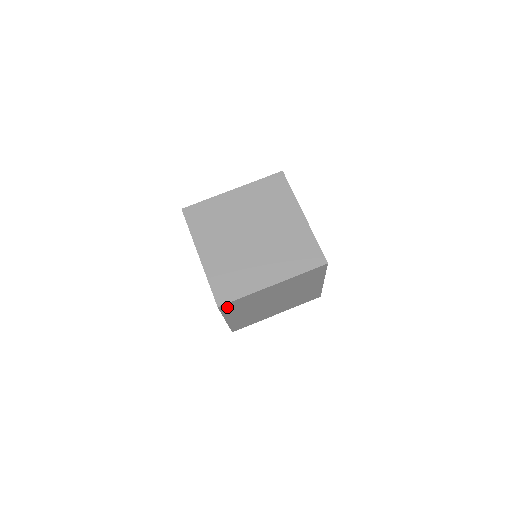
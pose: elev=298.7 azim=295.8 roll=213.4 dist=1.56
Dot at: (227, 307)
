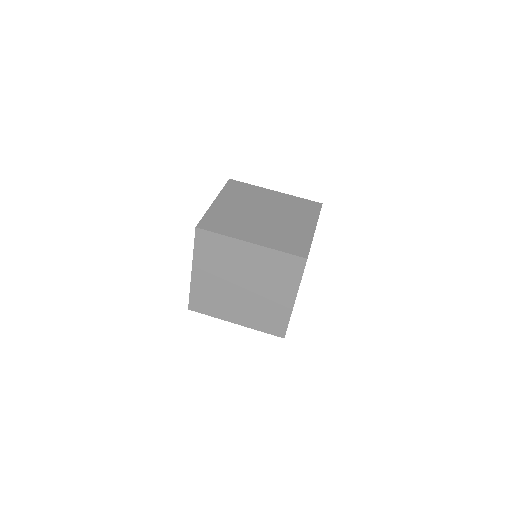
Dot at: occluded
